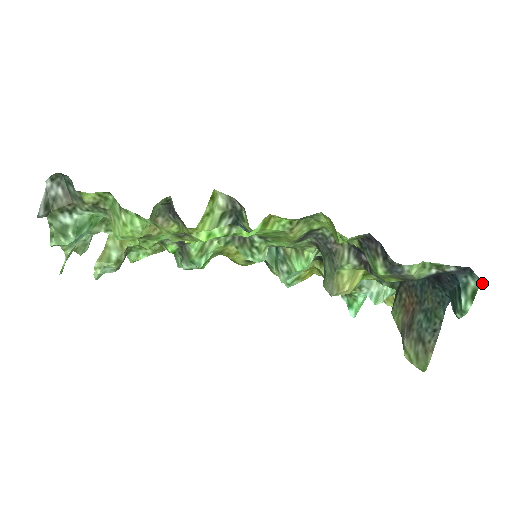
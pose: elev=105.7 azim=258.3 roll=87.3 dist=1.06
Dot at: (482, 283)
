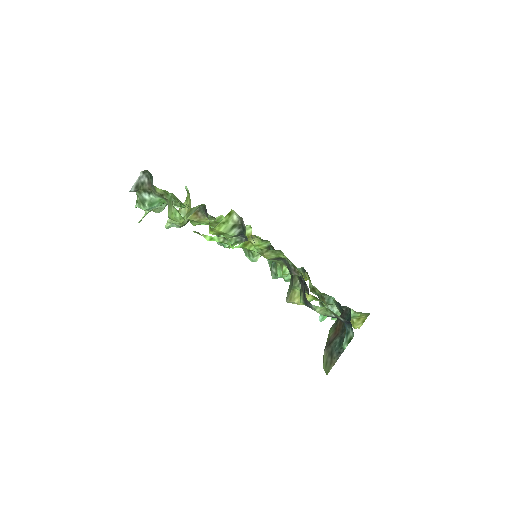
Dot at: occluded
